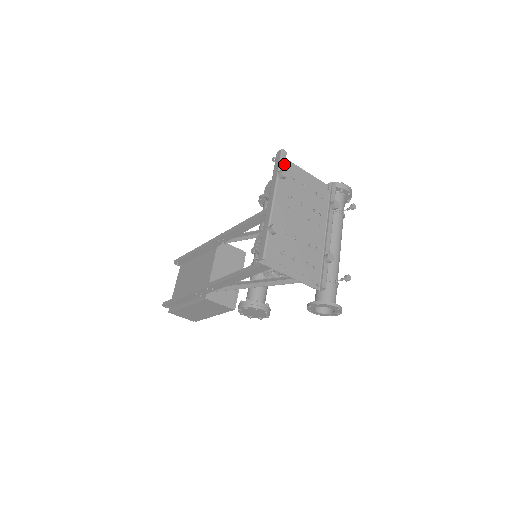
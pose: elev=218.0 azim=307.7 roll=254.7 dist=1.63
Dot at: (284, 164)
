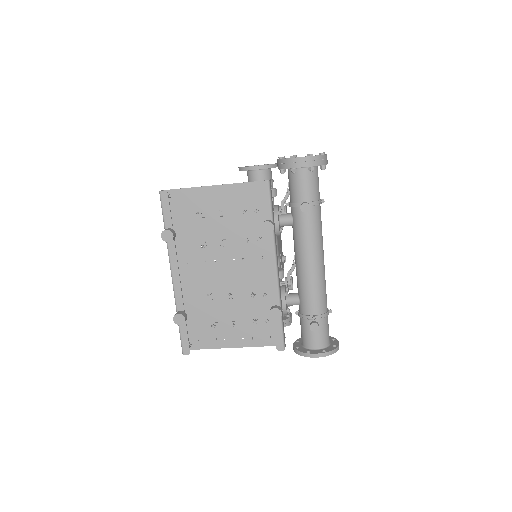
Dot at: (169, 213)
